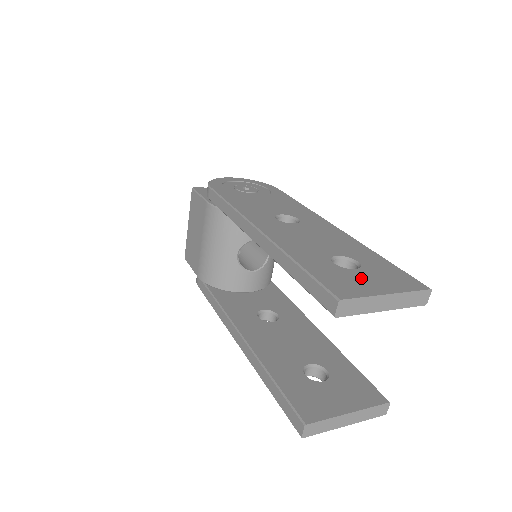
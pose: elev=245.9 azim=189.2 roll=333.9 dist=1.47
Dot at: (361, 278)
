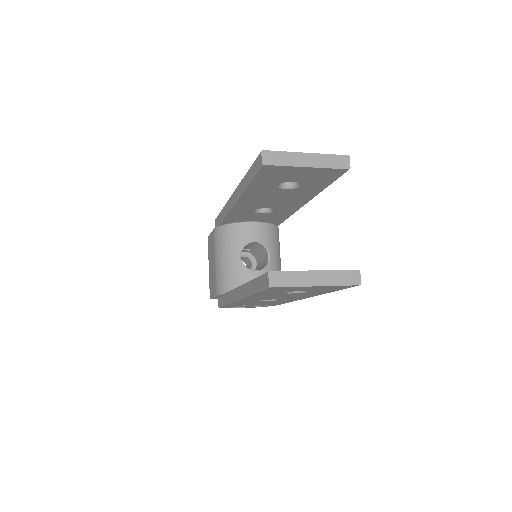
Dot at: occluded
